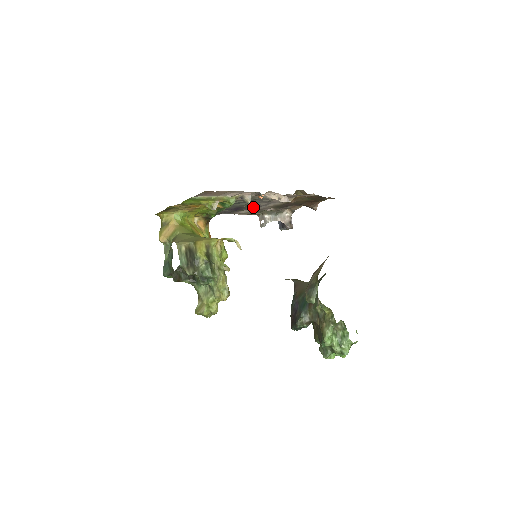
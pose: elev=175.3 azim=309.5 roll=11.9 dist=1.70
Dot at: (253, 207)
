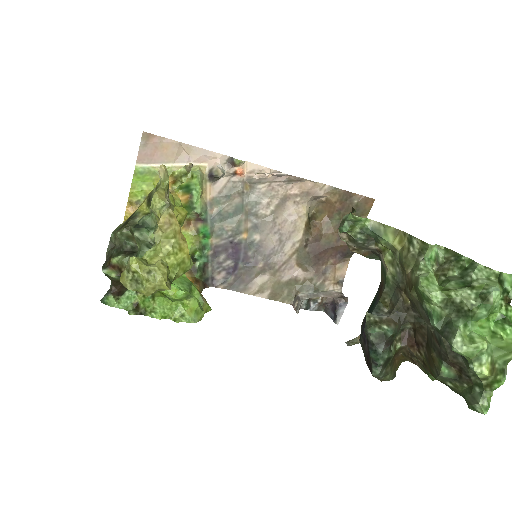
Dot at: (263, 256)
